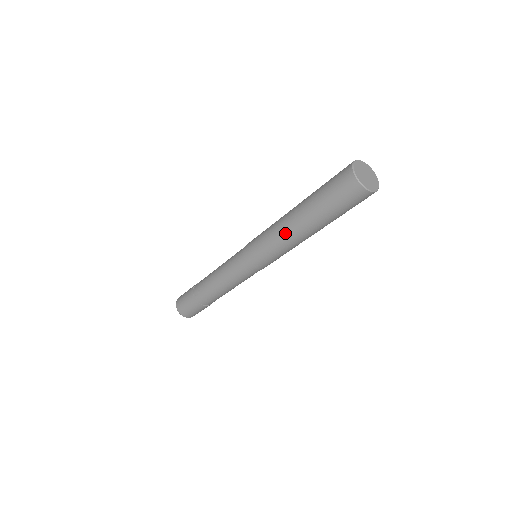
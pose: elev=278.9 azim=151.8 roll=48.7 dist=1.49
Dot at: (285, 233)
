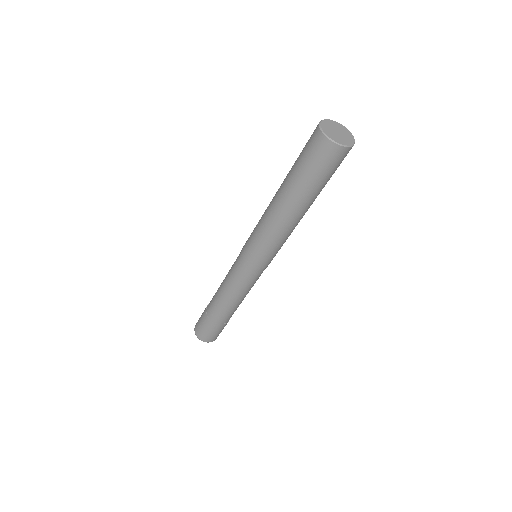
Dot at: (277, 222)
